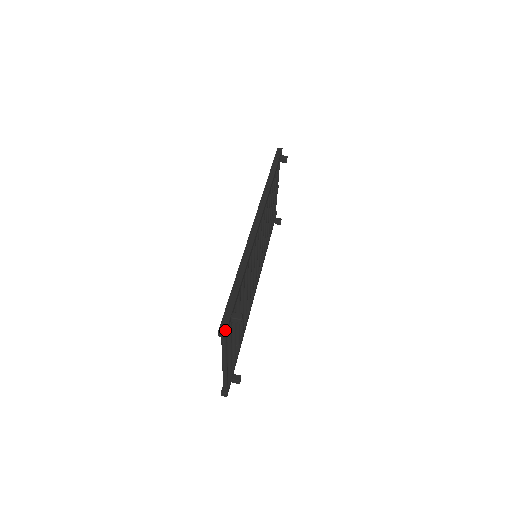
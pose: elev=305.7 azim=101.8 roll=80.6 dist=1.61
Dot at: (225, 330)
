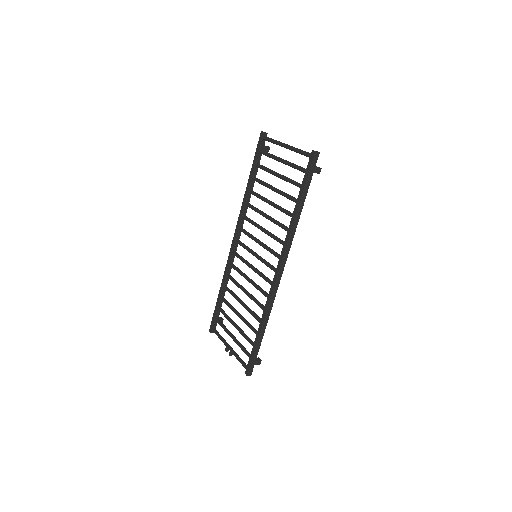
Dot at: occluded
